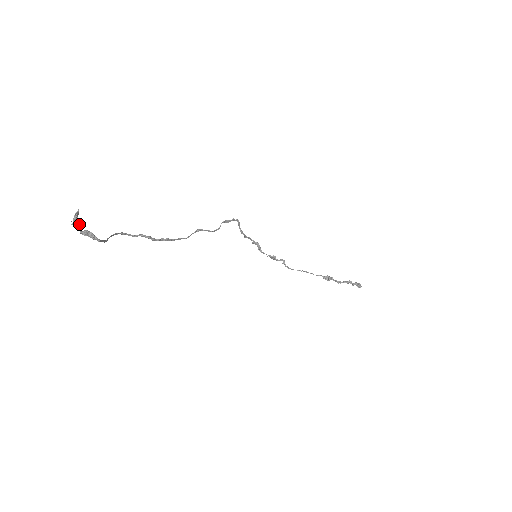
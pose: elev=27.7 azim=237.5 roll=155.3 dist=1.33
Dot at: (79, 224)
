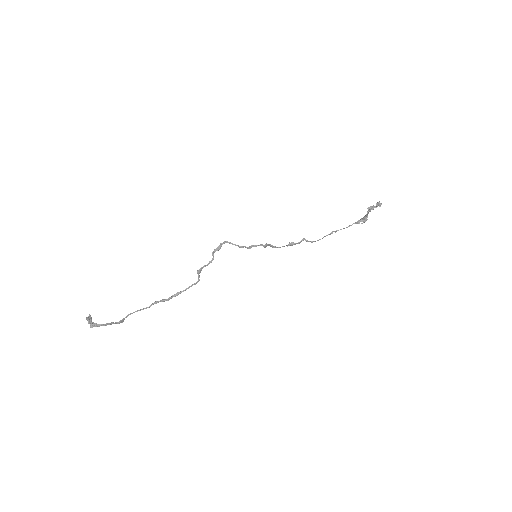
Dot at: occluded
